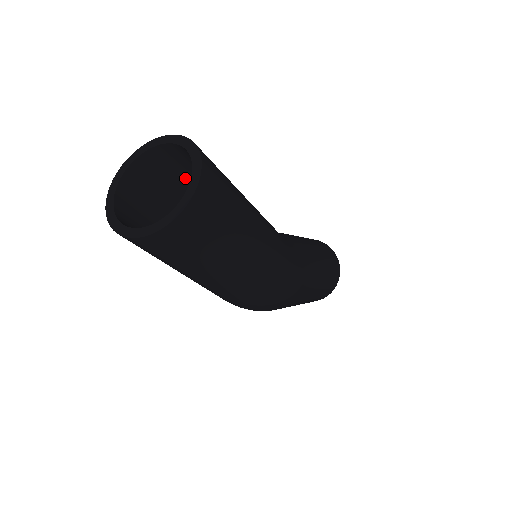
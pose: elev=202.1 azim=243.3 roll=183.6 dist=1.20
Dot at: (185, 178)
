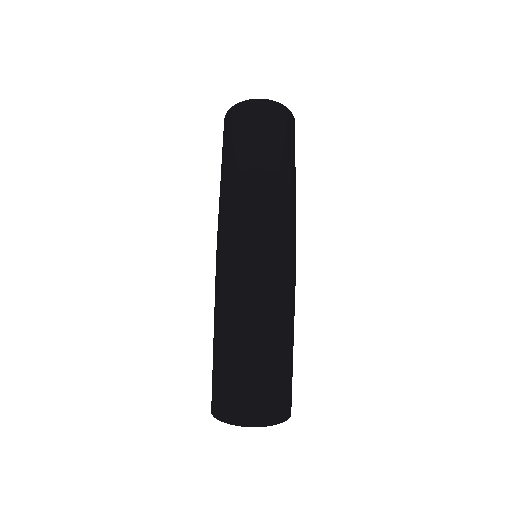
Dot at: occluded
